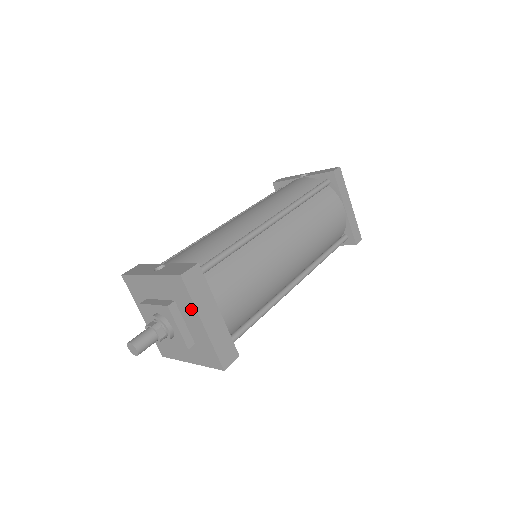
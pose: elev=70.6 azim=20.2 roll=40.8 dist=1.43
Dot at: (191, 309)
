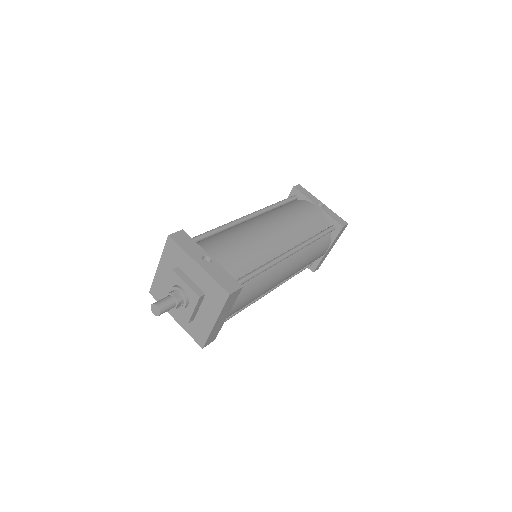
Dot at: (215, 310)
